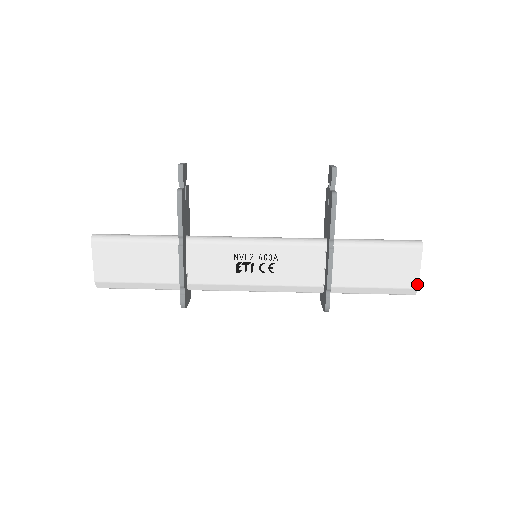
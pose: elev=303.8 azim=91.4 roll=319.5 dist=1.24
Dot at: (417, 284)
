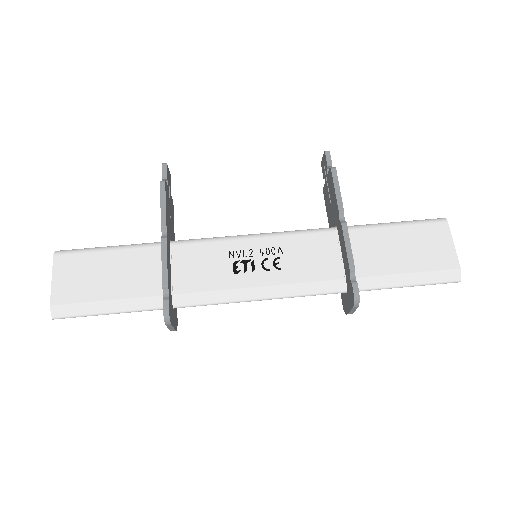
Dot at: (457, 263)
